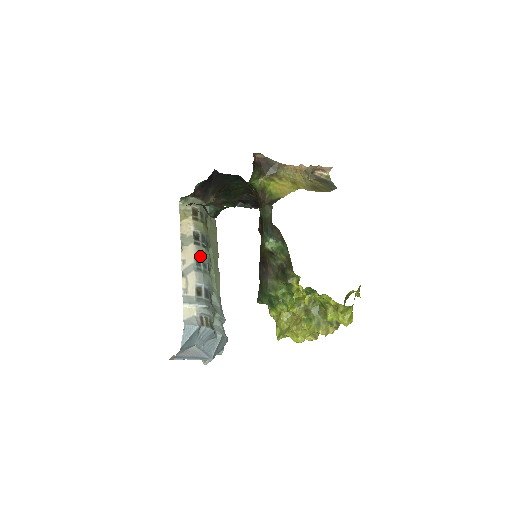
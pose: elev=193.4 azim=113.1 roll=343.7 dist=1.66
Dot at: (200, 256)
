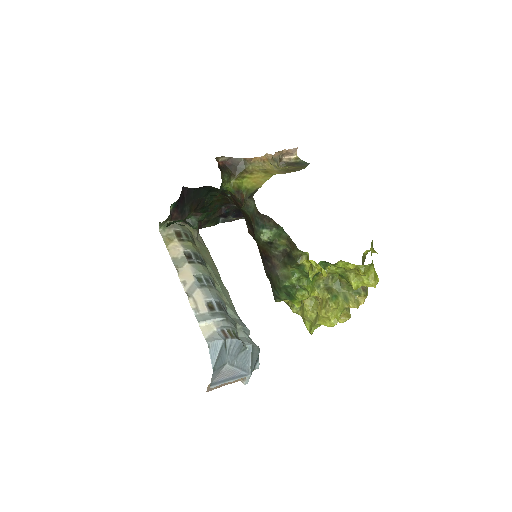
Dot at: (199, 273)
